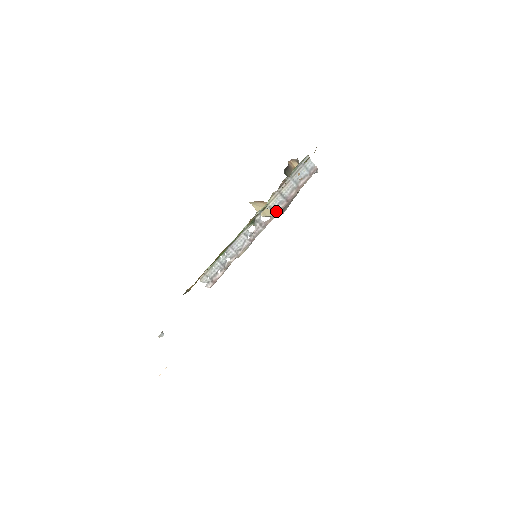
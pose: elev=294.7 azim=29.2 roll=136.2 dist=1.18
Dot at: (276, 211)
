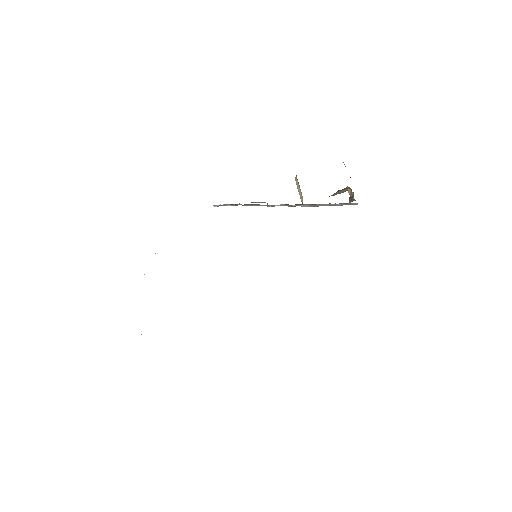
Dot at: occluded
